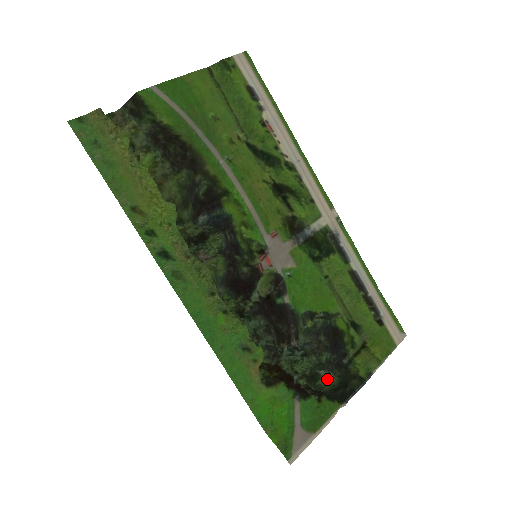
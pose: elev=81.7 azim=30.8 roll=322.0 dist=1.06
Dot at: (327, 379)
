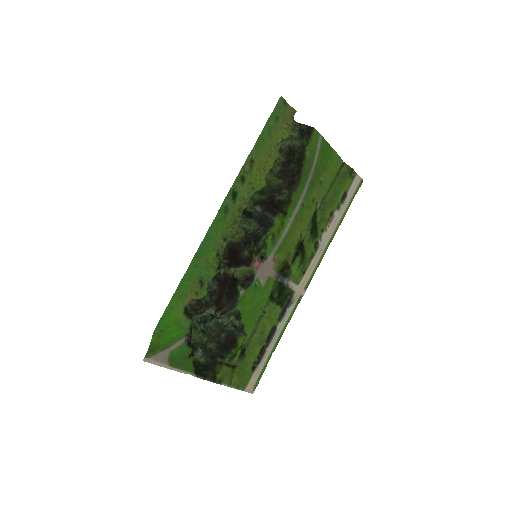
Dot at: (198, 357)
